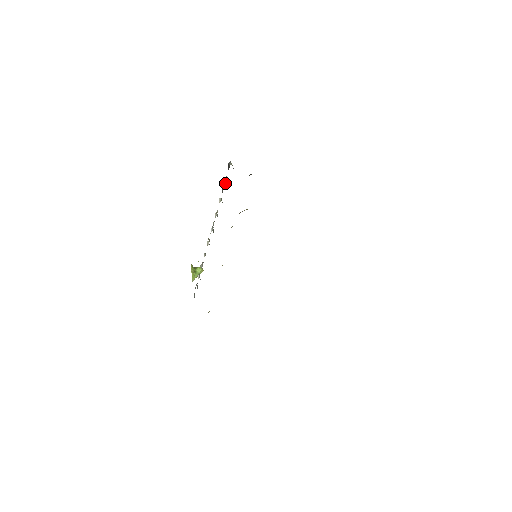
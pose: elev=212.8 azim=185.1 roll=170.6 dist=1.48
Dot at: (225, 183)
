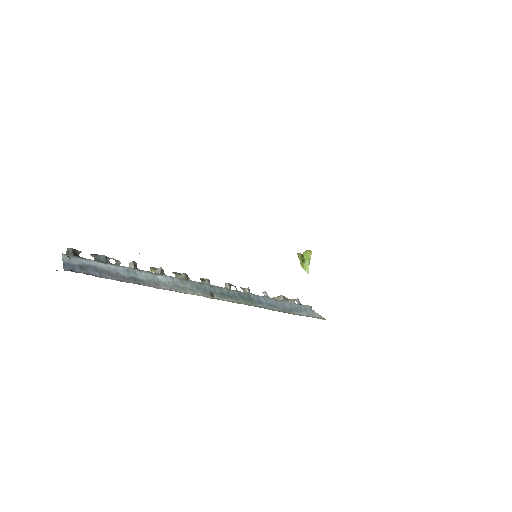
Dot at: (100, 260)
